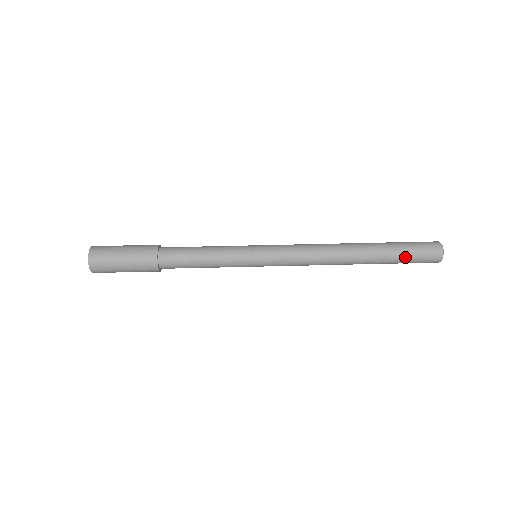
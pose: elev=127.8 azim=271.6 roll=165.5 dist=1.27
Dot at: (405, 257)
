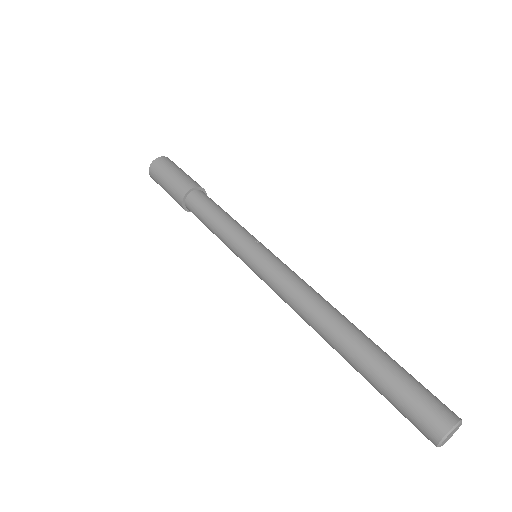
Dot at: (395, 384)
